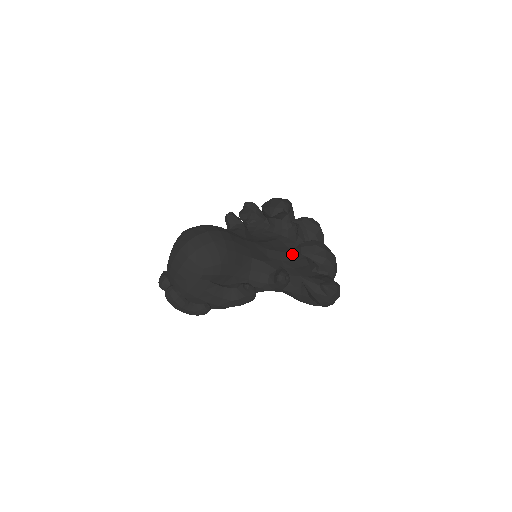
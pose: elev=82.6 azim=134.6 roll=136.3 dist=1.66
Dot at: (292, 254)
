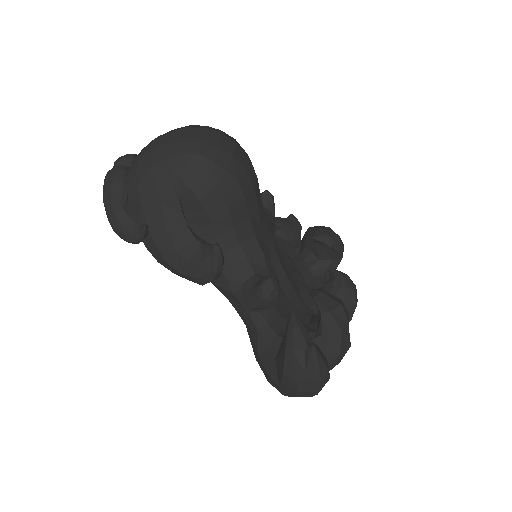
Dot at: (298, 297)
